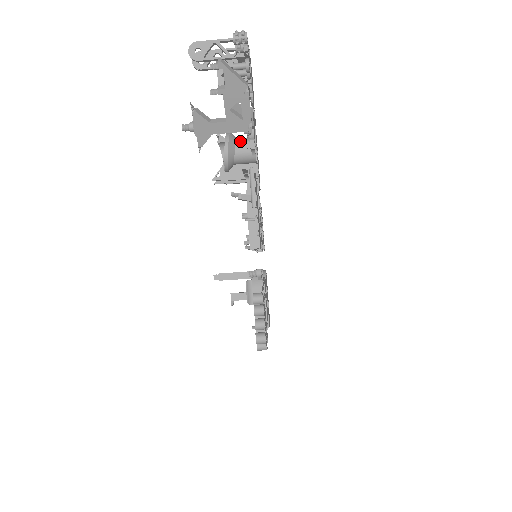
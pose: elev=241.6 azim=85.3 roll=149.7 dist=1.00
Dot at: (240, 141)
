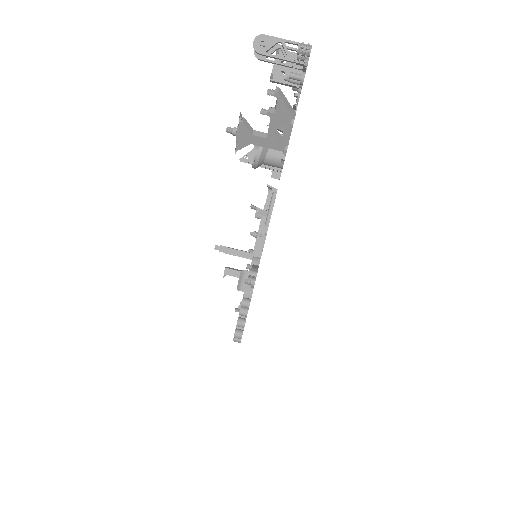
Dot at: occluded
